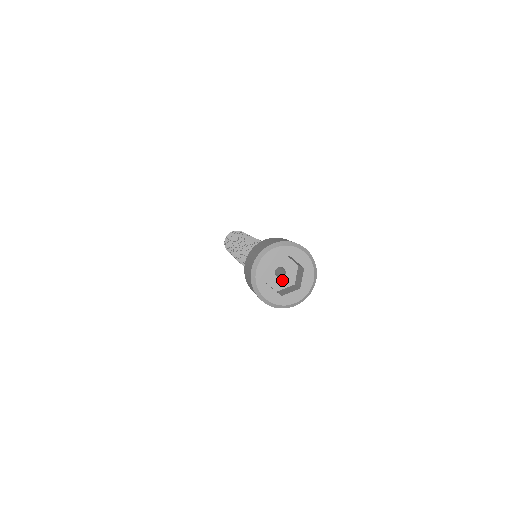
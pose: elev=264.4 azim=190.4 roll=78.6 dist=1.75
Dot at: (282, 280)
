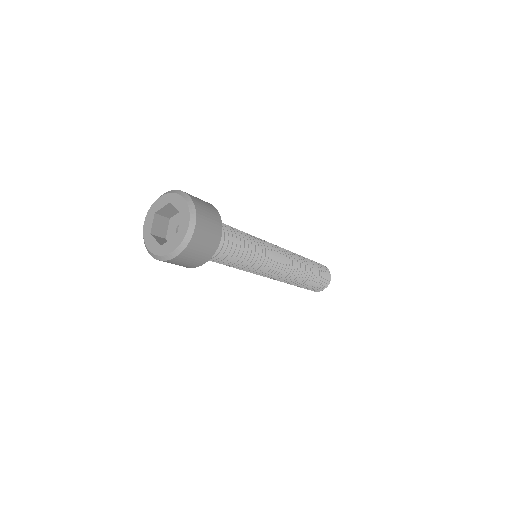
Dot at: occluded
